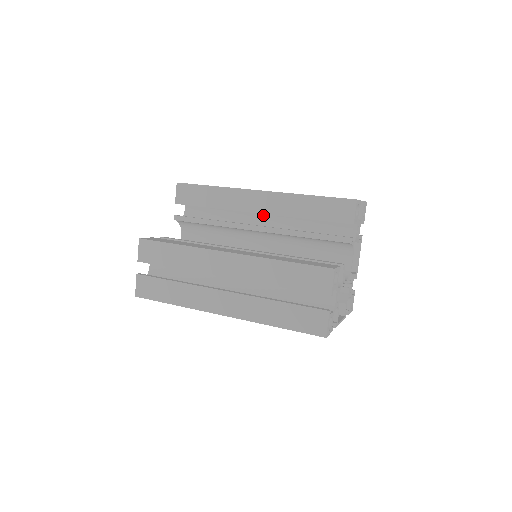
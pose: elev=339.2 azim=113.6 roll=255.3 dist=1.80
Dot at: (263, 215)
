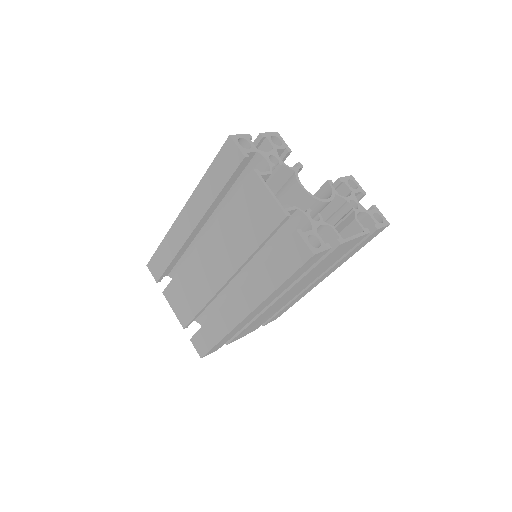
Dot at: occluded
